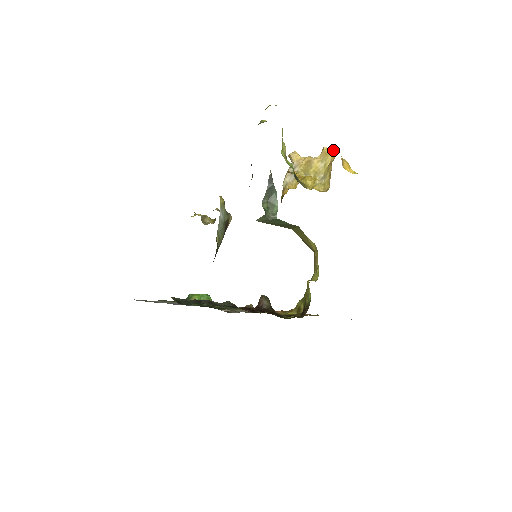
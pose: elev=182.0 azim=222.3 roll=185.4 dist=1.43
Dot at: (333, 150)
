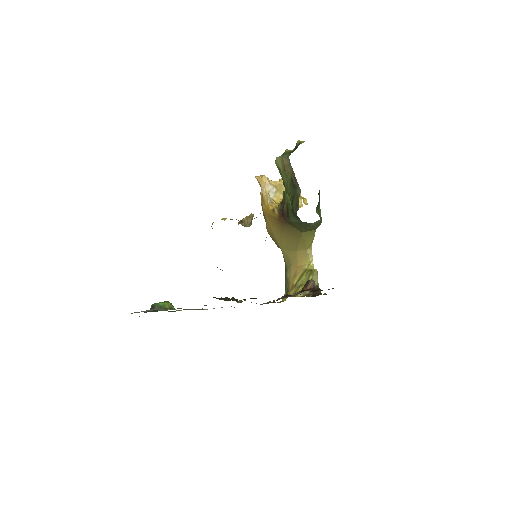
Dot at: occluded
